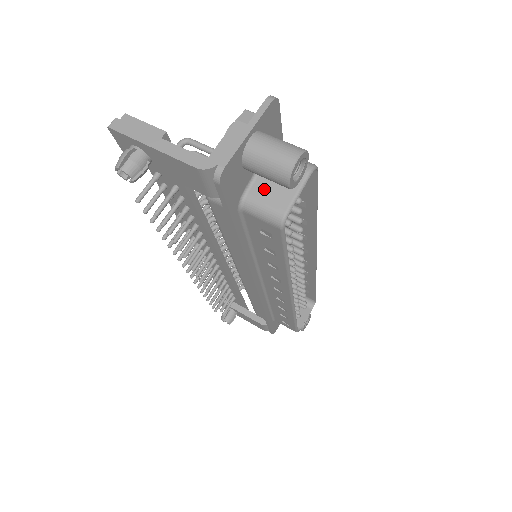
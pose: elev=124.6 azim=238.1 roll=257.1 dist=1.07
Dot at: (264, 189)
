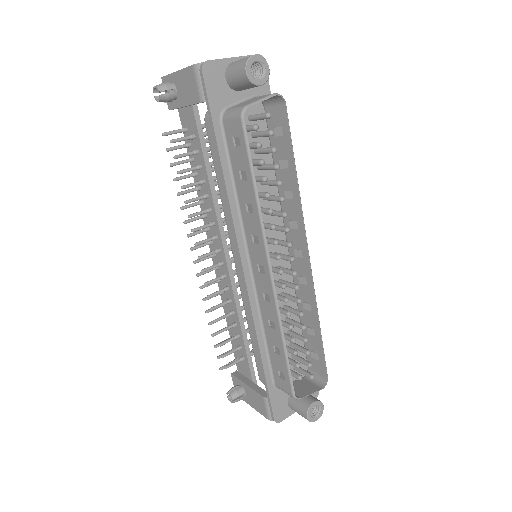
Dot at: (240, 104)
